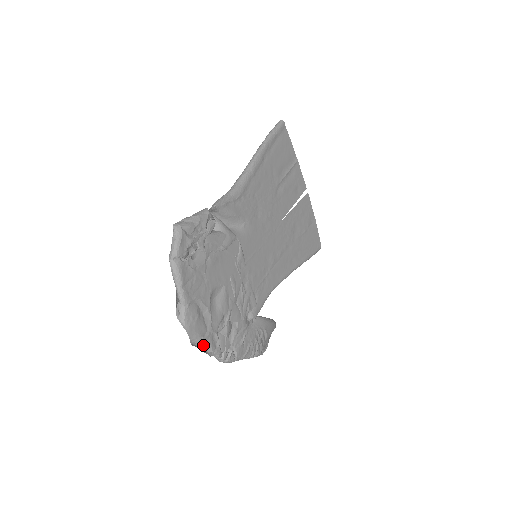
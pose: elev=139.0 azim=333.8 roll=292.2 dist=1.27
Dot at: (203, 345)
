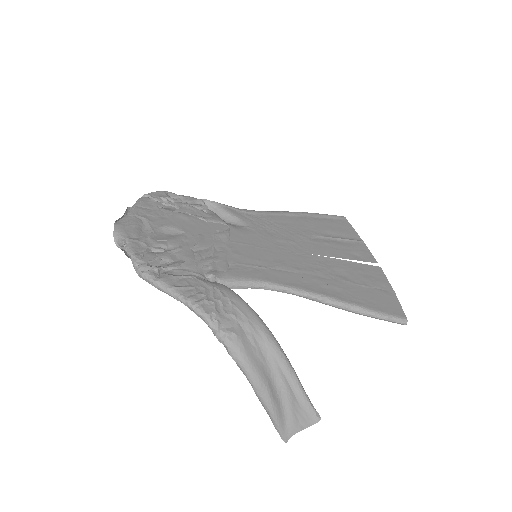
Dot at: (124, 242)
